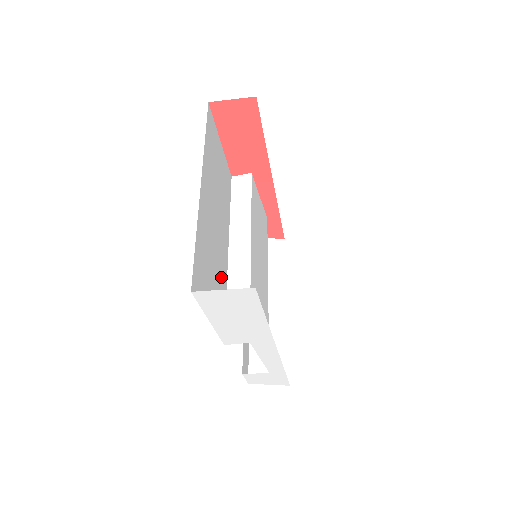
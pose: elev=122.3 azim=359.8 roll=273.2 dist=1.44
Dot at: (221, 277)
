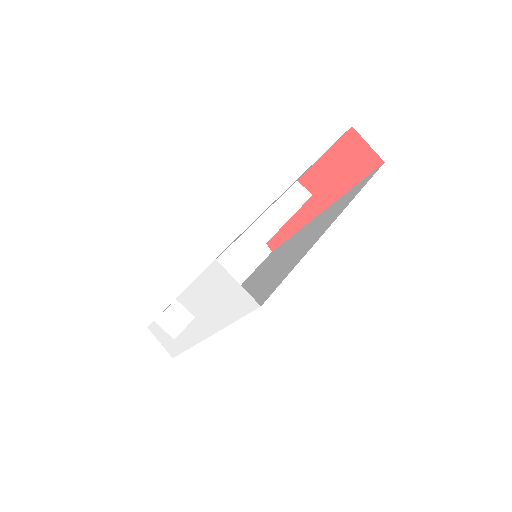
Dot at: occluded
